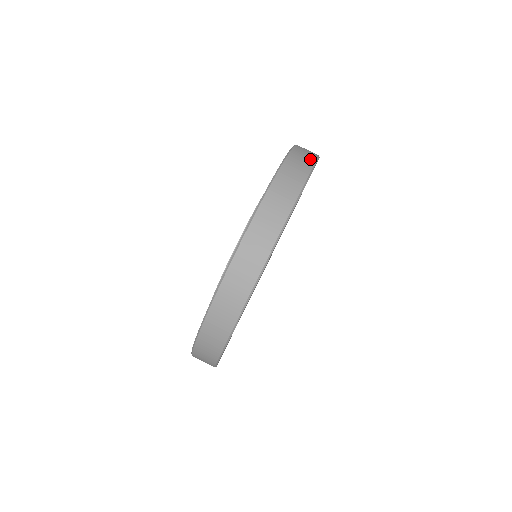
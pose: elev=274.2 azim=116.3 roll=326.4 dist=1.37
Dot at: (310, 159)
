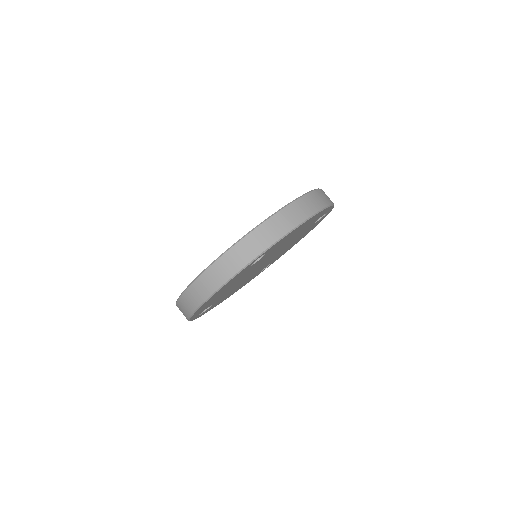
Dot at: (282, 231)
